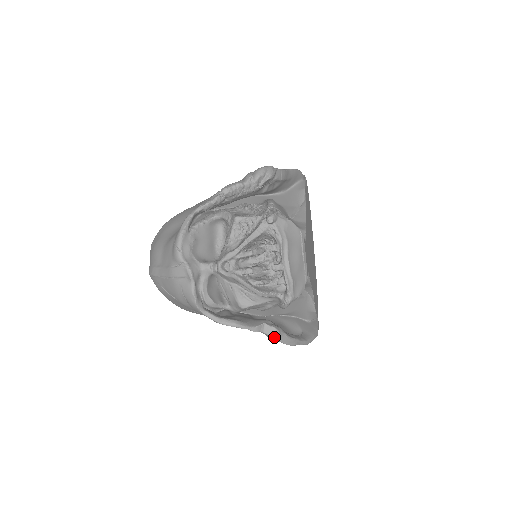
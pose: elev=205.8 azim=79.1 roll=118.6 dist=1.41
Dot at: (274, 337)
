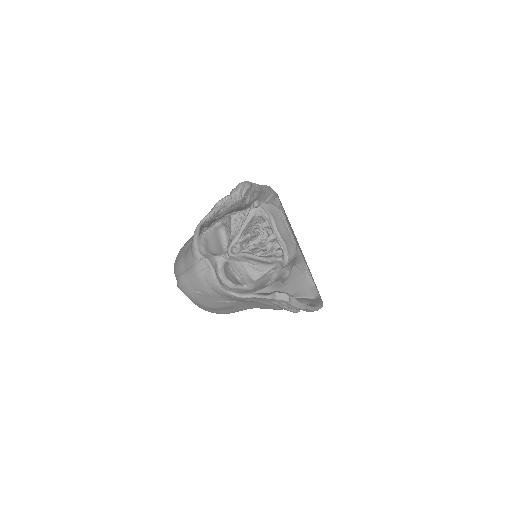
Dot at: (286, 300)
